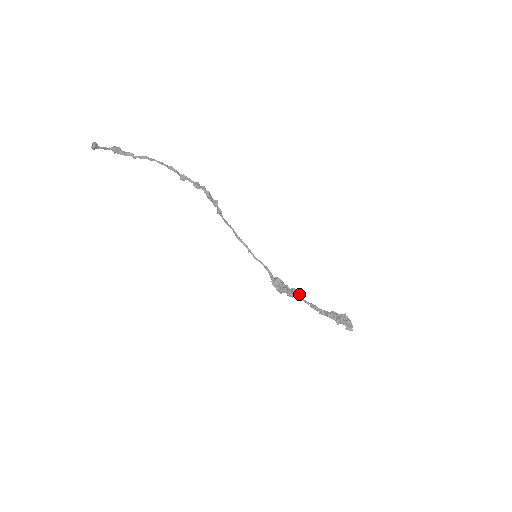
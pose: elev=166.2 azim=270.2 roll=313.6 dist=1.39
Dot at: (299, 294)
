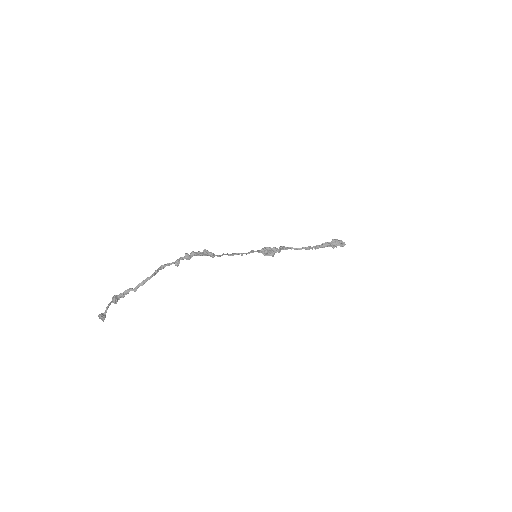
Dot at: (290, 248)
